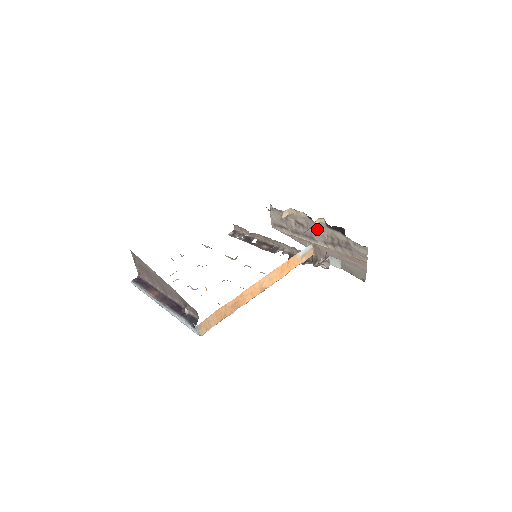
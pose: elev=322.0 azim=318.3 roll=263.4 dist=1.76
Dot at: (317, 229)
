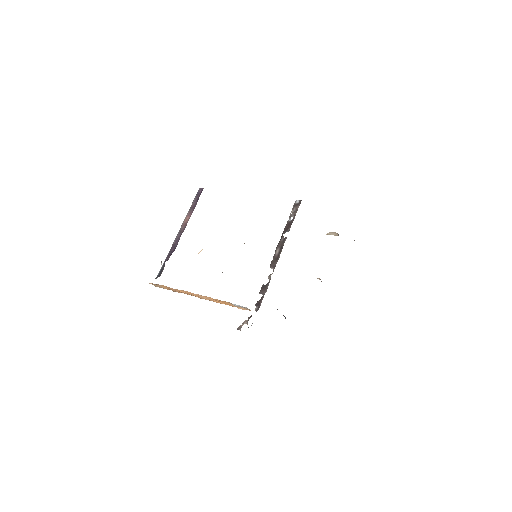
Dot at: occluded
